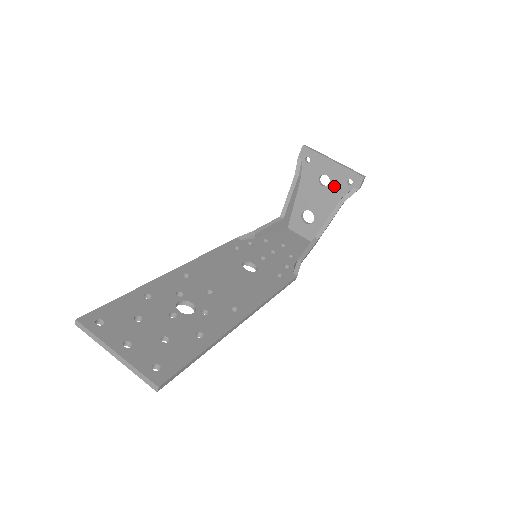
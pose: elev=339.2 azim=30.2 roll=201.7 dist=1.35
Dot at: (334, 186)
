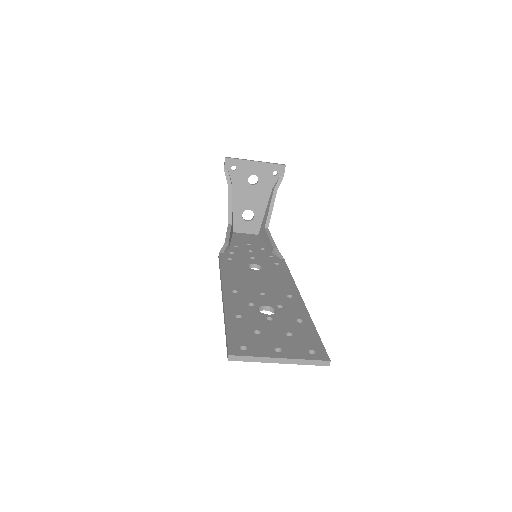
Dot at: (263, 181)
